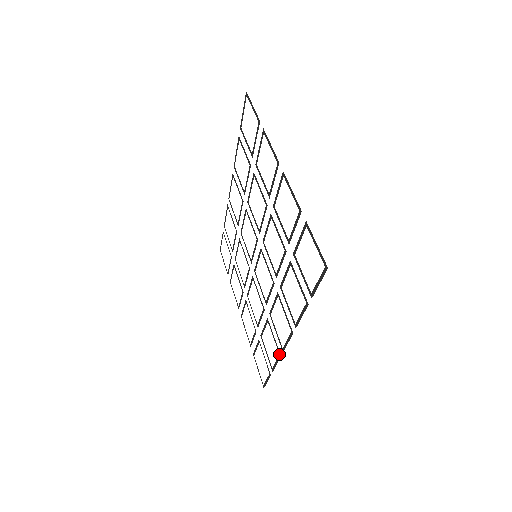
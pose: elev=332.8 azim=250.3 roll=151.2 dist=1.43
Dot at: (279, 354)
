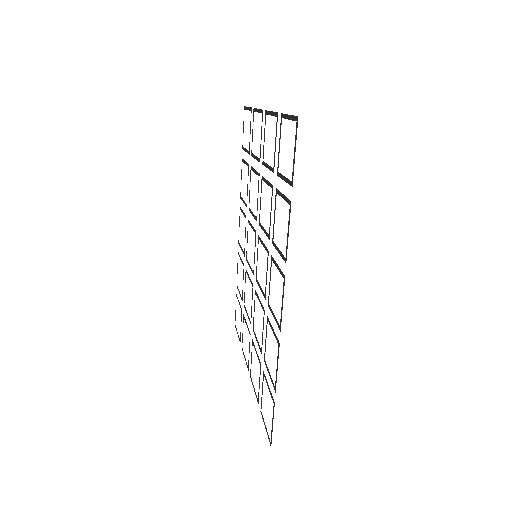
Dot at: (278, 344)
